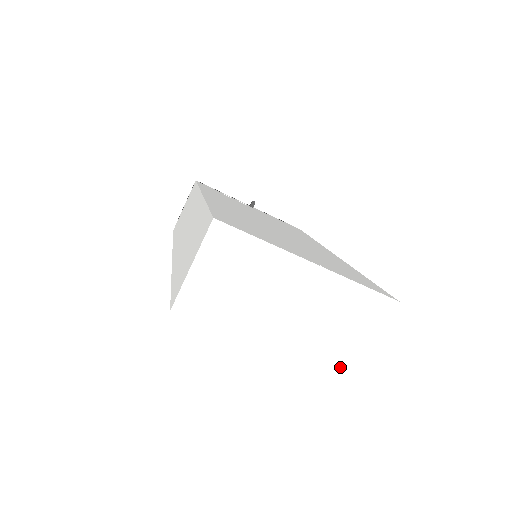
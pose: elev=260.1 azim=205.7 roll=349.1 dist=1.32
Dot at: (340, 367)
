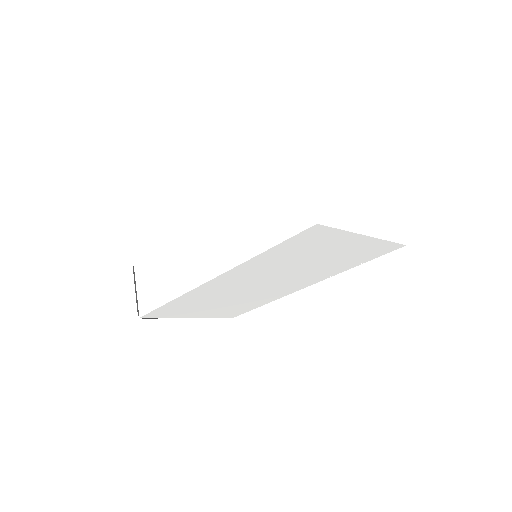
Dot at: (397, 238)
